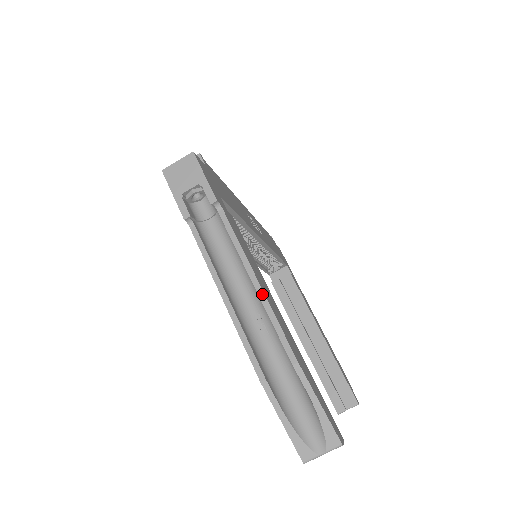
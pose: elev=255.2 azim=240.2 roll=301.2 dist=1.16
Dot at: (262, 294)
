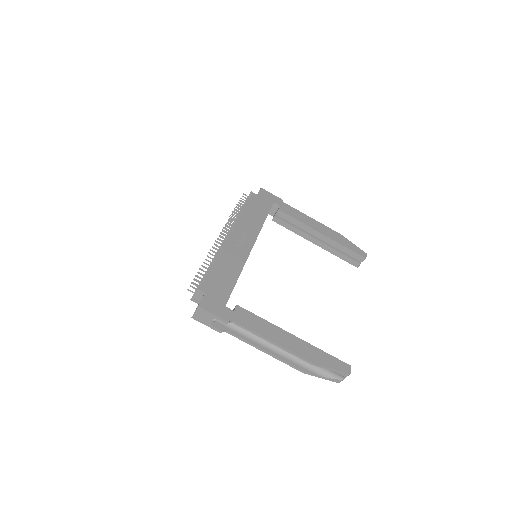
Dot at: (279, 346)
